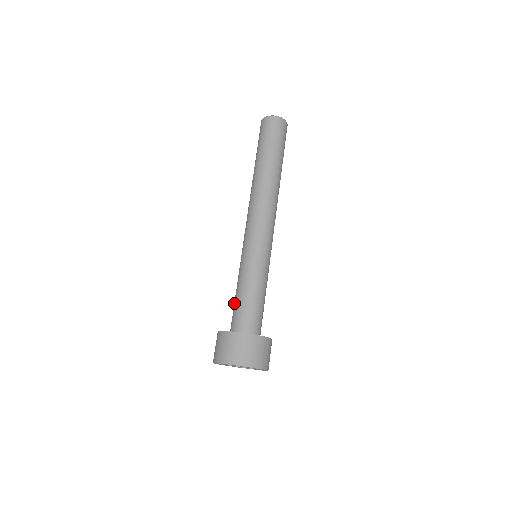
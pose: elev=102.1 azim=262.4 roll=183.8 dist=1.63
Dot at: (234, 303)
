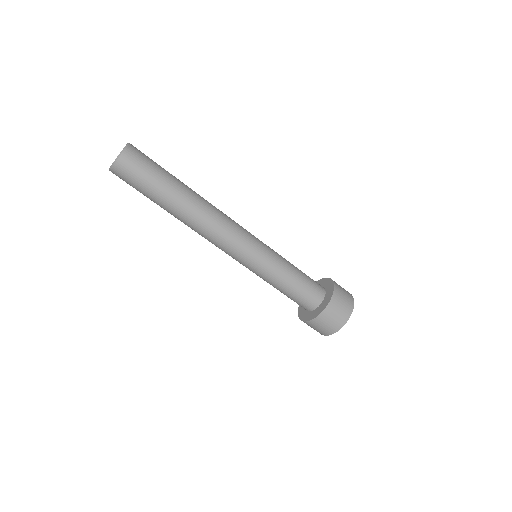
Dot at: occluded
